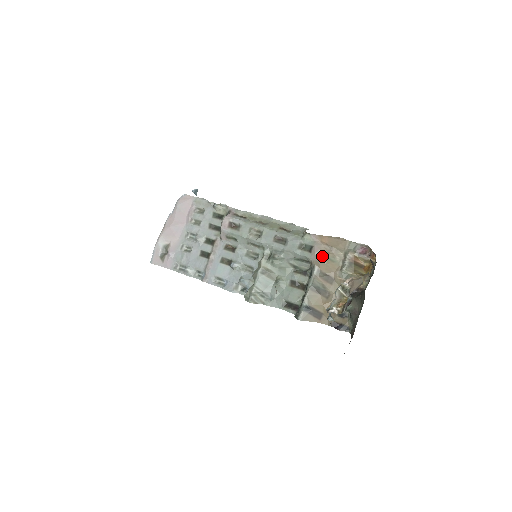
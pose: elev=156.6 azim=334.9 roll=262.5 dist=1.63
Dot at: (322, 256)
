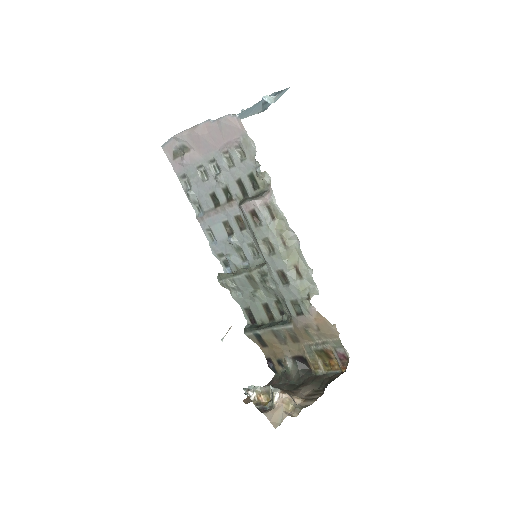
Dot at: (303, 327)
